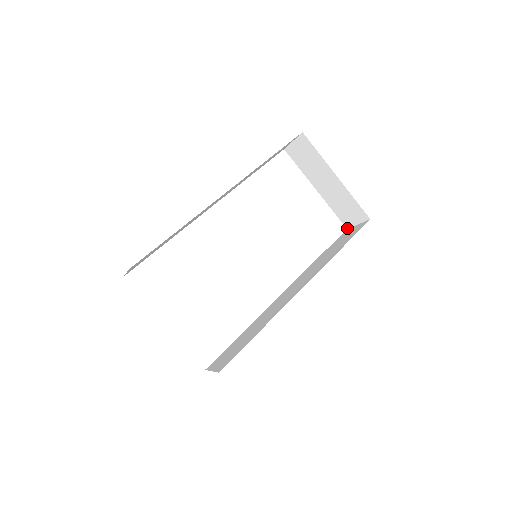
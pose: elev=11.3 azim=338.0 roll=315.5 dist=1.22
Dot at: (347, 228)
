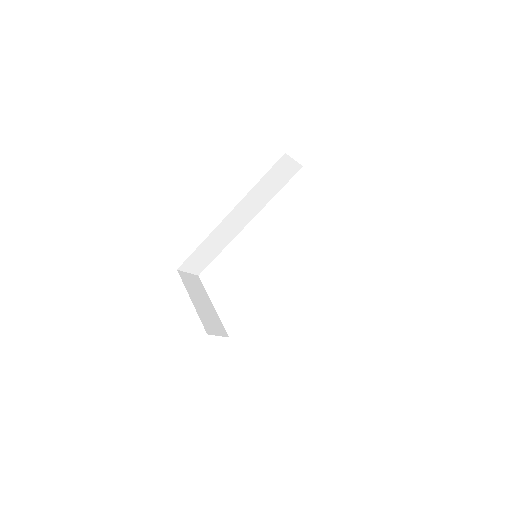
Dot at: occluded
